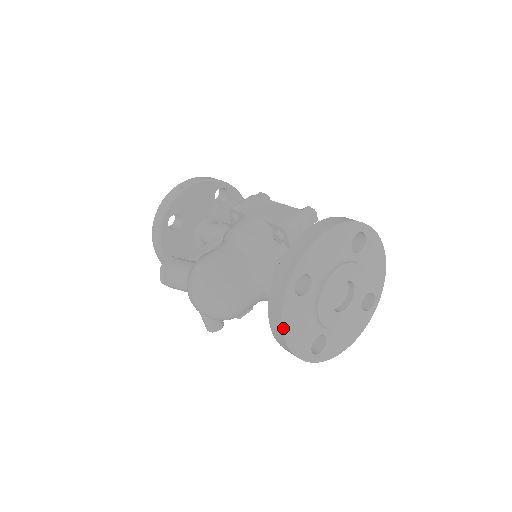
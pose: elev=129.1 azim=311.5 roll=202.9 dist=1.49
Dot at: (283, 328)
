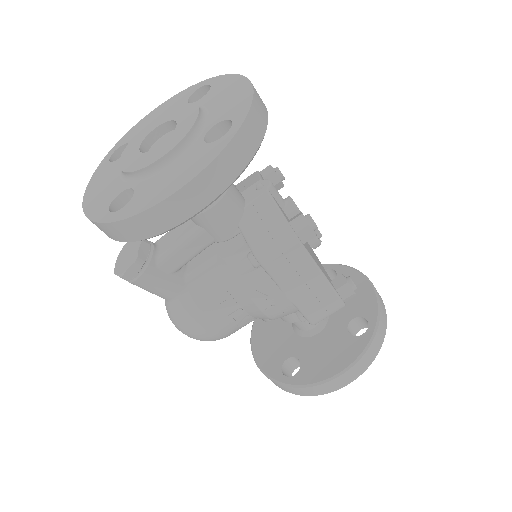
Dot at: occluded
